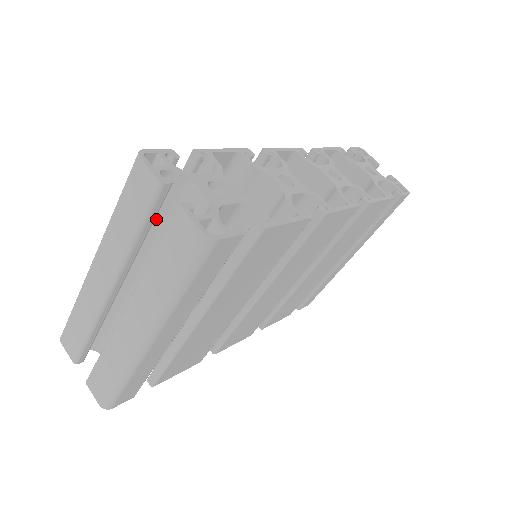
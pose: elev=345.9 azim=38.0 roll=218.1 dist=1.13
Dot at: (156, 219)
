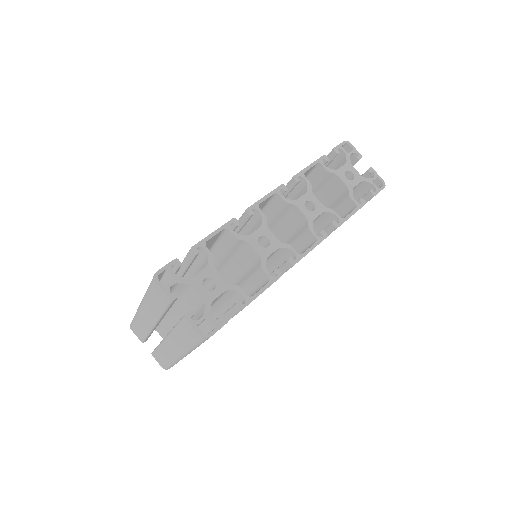
Dot at: occluded
